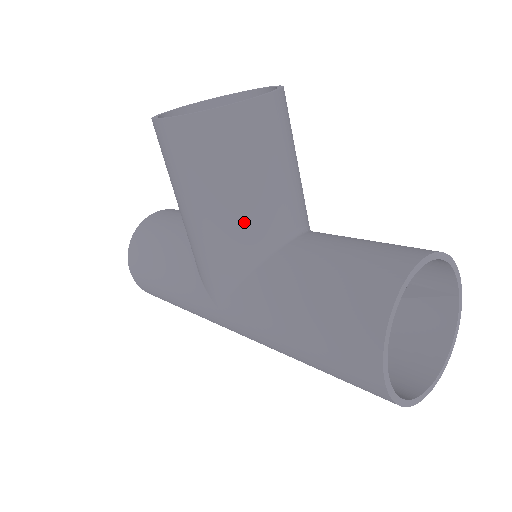
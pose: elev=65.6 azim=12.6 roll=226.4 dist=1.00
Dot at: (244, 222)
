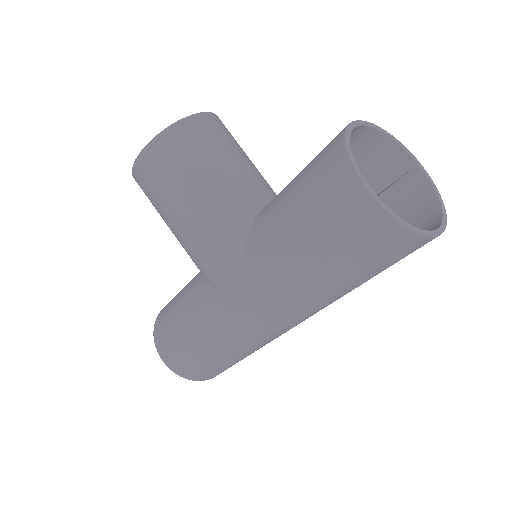
Dot at: (223, 199)
